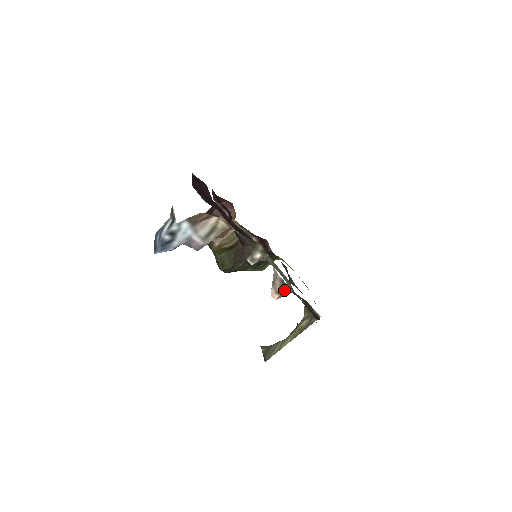
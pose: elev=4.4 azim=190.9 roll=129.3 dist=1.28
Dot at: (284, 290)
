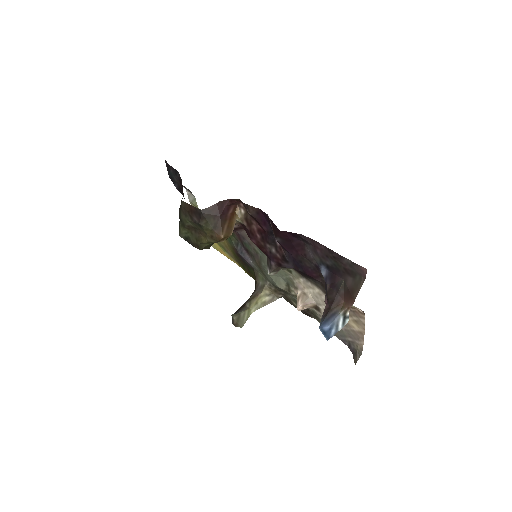
Dot at: (310, 308)
